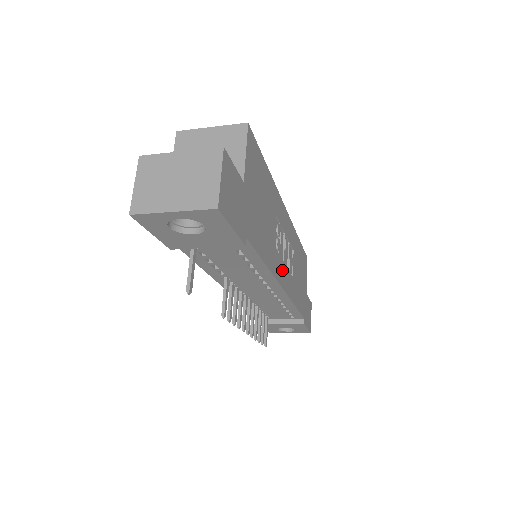
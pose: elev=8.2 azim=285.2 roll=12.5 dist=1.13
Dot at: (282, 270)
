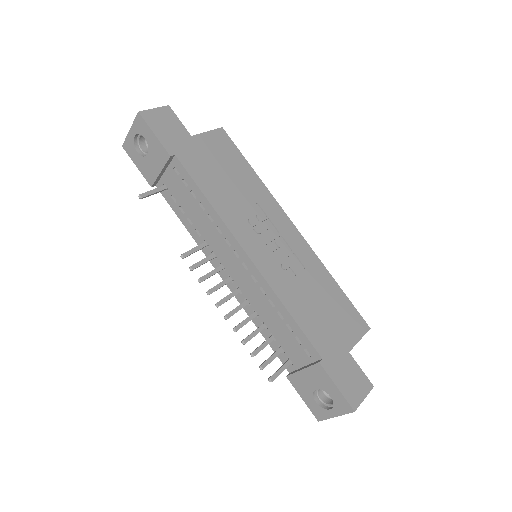
Dot at: (253, 243)
